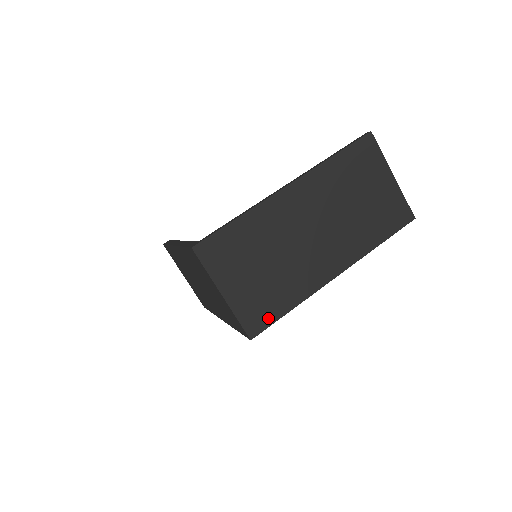
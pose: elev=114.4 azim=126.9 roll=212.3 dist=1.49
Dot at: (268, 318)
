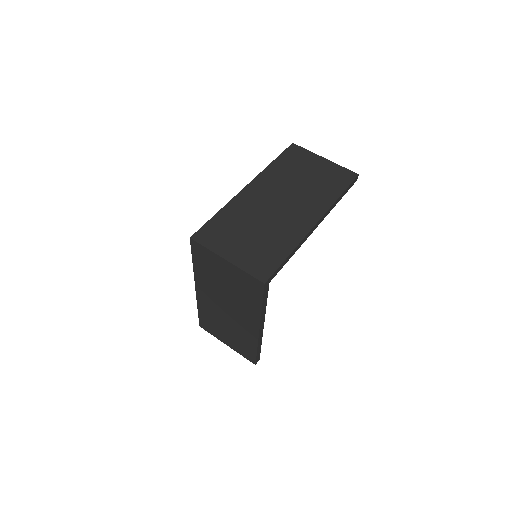
Dot at: (272, 265)
